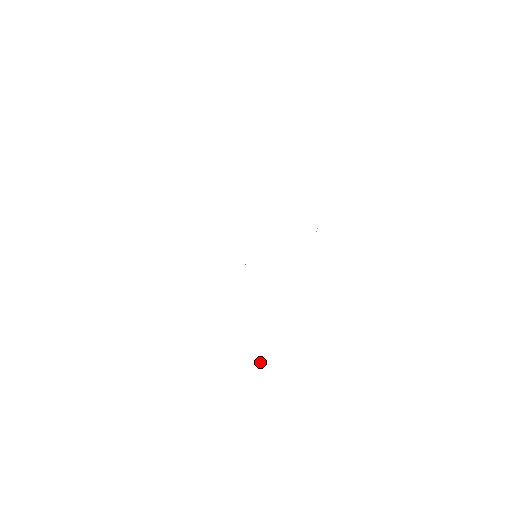
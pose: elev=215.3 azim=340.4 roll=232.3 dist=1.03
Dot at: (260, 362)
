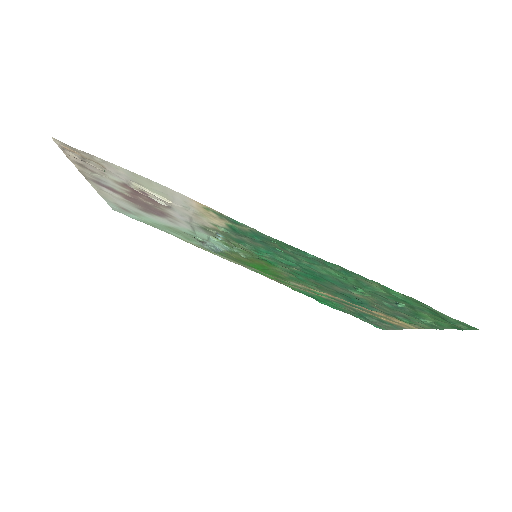
Dot at: (402, 305)
